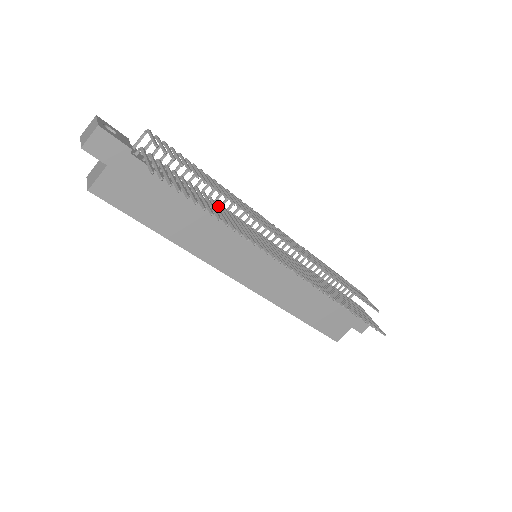
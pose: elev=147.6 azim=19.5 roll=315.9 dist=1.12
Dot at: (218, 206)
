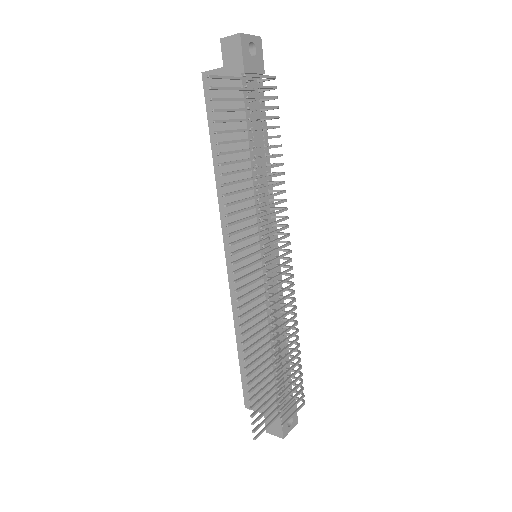
Dot at: (256, 176)
